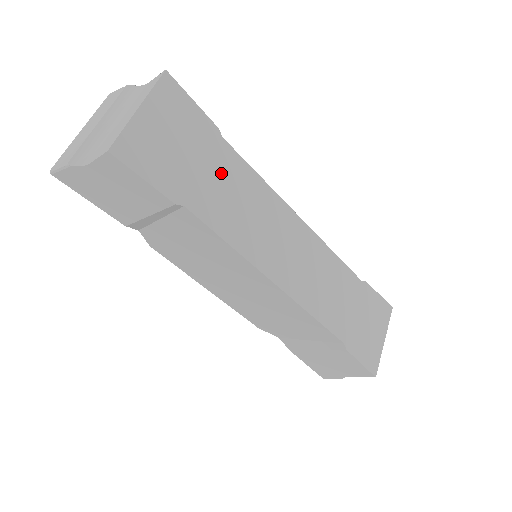
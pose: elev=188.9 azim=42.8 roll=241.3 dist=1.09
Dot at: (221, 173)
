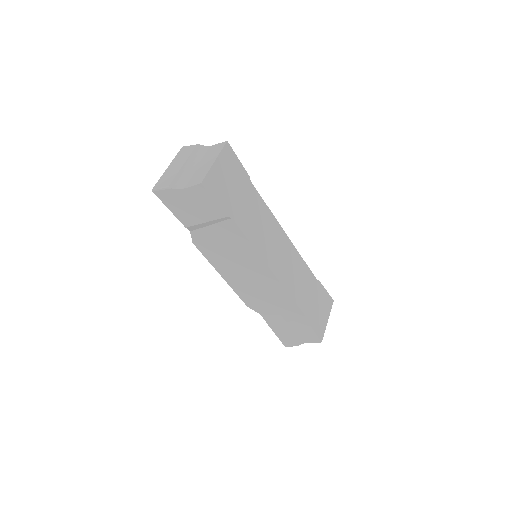
Dot at: (249, 202)
